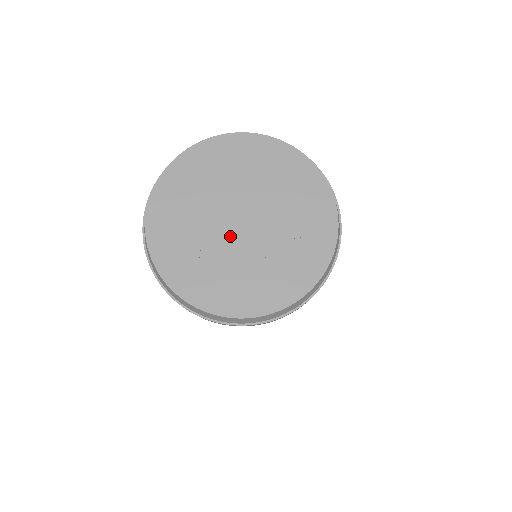
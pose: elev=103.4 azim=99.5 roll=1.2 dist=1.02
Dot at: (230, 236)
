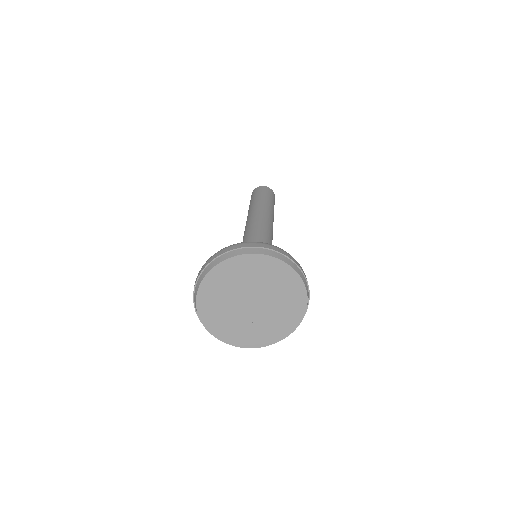
Dot at: (246, 312)
